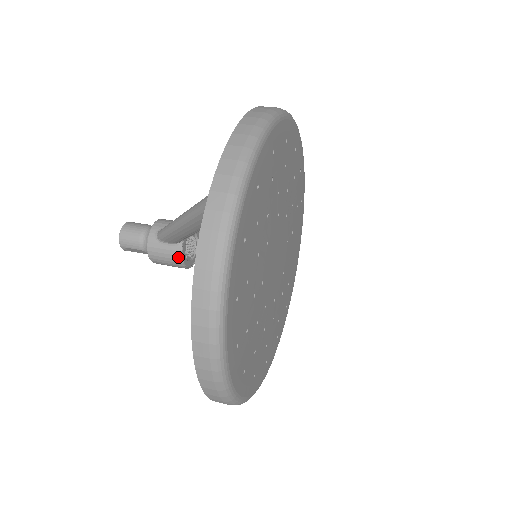
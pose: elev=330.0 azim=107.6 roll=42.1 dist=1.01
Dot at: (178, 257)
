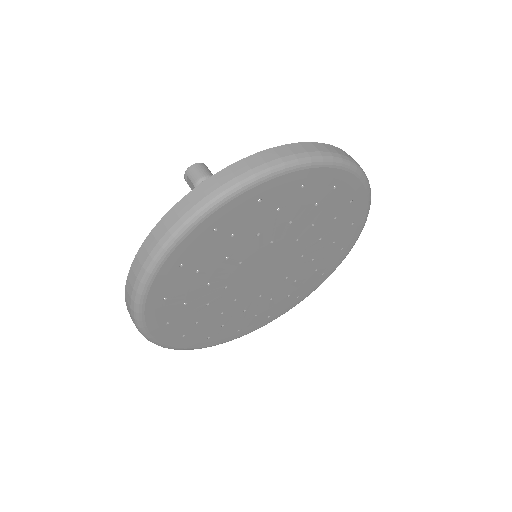
Dot at: occluded
